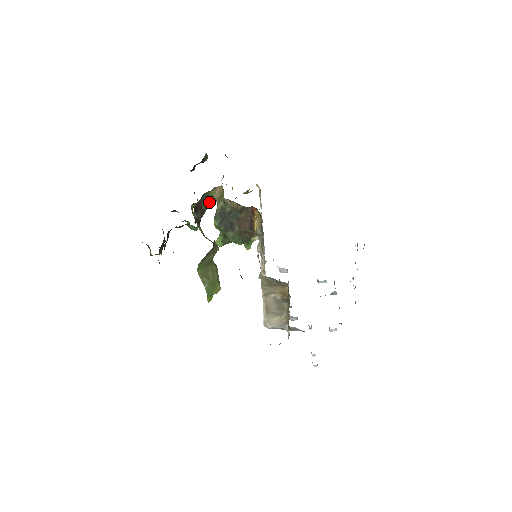
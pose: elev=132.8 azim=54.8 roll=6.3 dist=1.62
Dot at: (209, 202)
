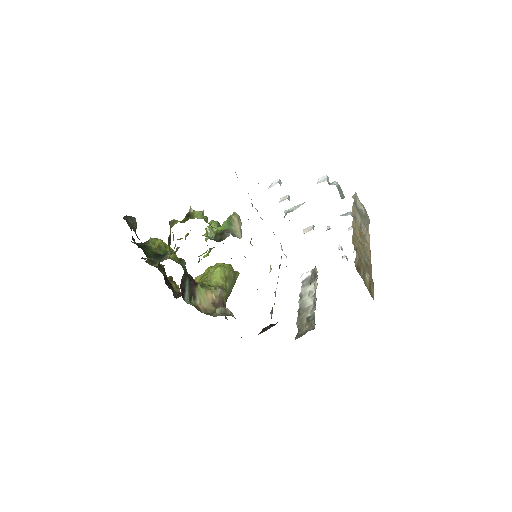
Dot at: occluded
